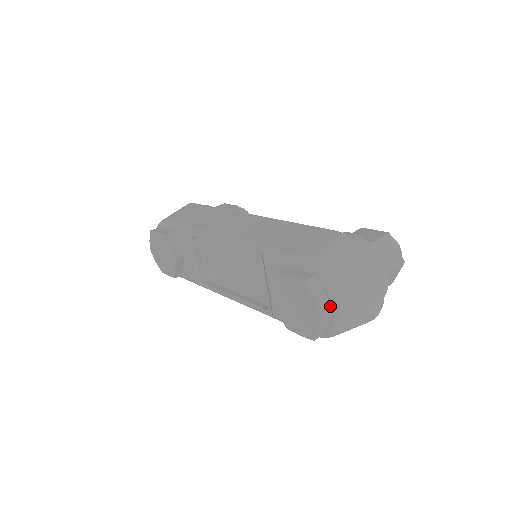
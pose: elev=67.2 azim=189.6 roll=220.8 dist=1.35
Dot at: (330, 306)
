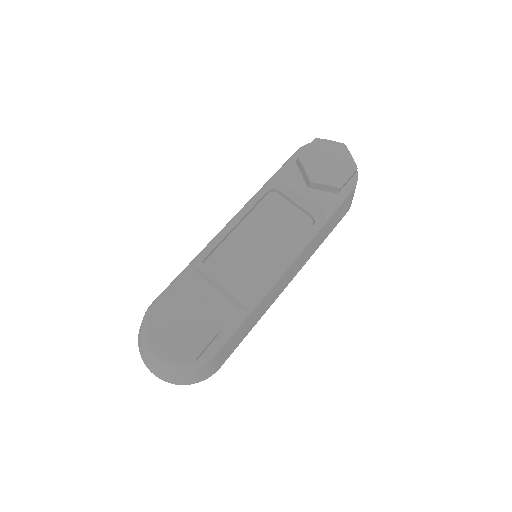
Dot at: occluded
